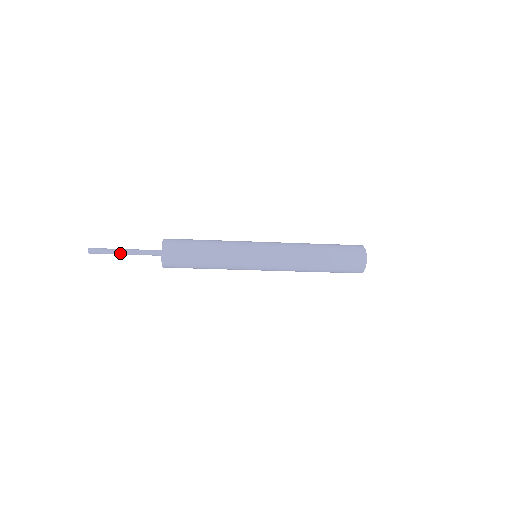
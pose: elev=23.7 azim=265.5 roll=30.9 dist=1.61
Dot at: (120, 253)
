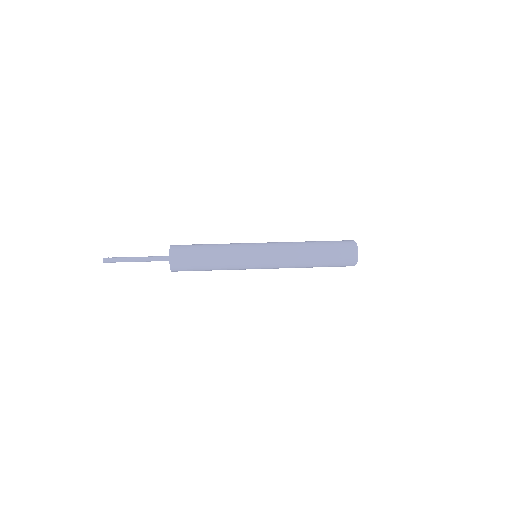
Dot at: occluded
